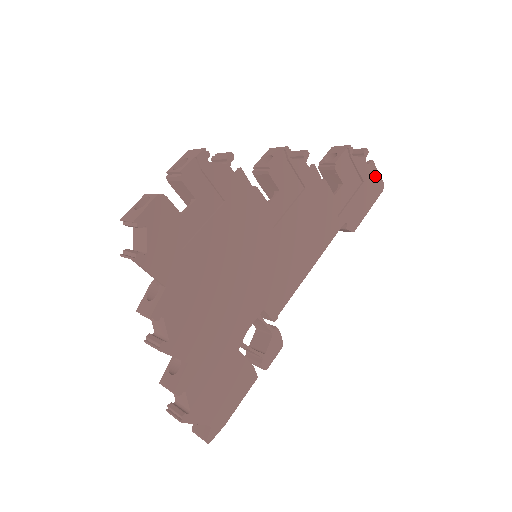
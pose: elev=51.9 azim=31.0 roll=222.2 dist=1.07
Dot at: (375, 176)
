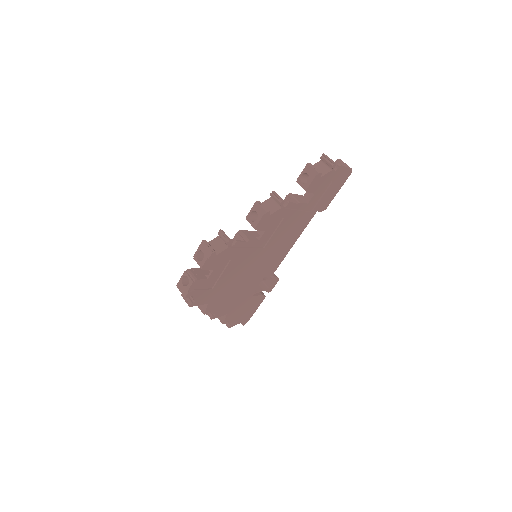
Dot at: (344, 171)
